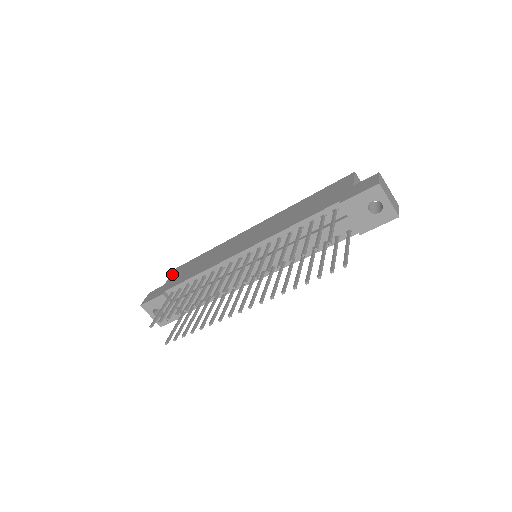
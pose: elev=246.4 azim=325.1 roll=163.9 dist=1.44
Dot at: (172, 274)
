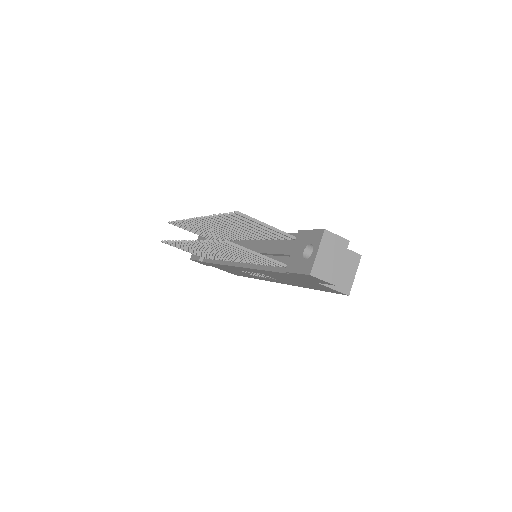
Dot at: occluded
